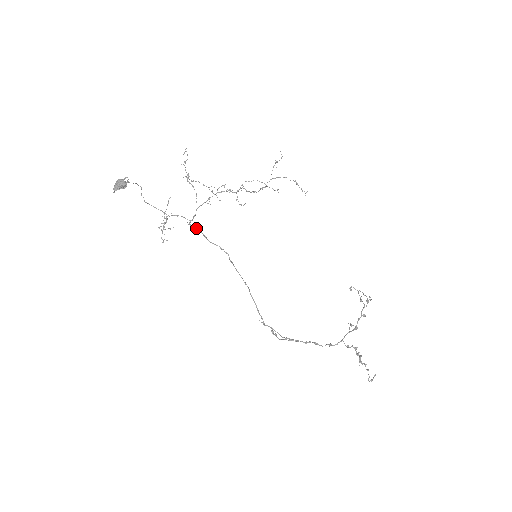
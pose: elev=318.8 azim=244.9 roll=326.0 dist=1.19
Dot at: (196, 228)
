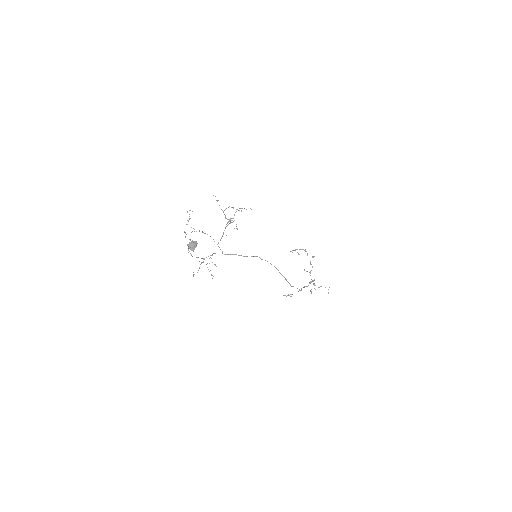
Dot at: (230, 254)
